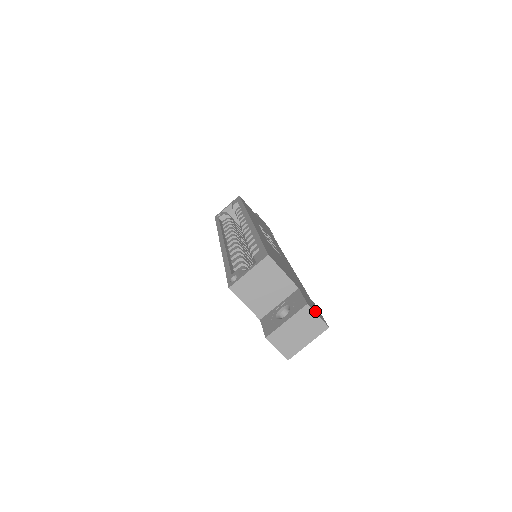
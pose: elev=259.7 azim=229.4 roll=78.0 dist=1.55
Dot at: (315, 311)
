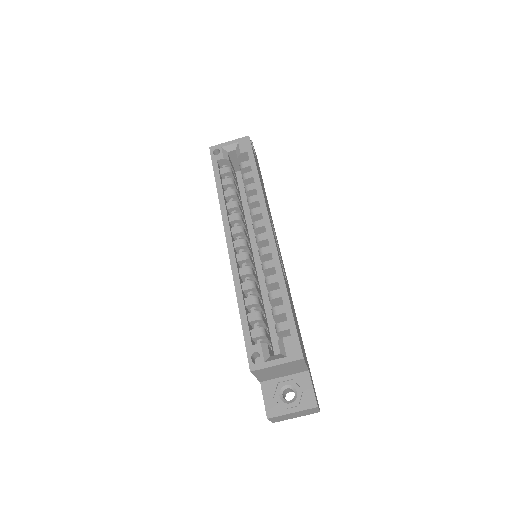
Dot at: (317, 403)
